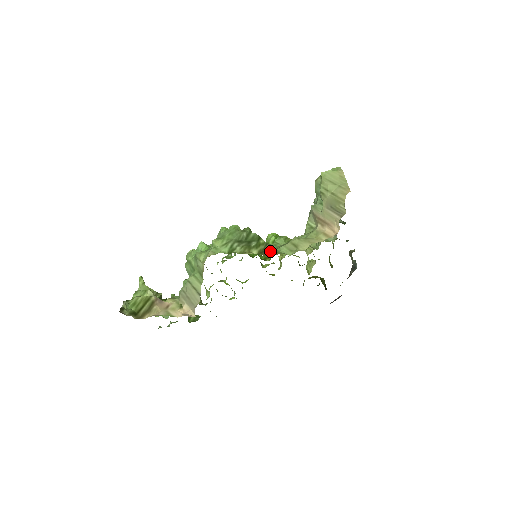
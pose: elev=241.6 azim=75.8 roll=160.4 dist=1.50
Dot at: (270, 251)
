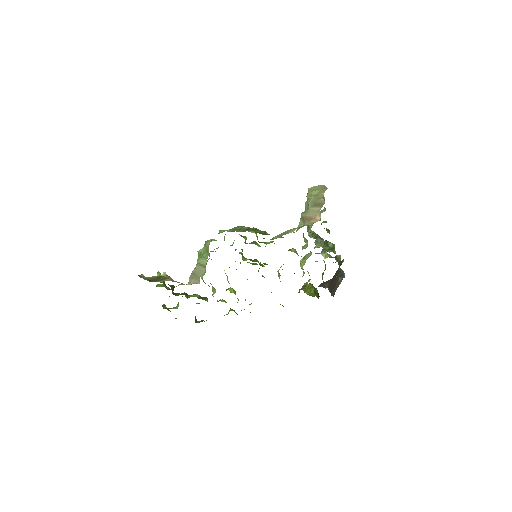
Dot at: (265, 234)
